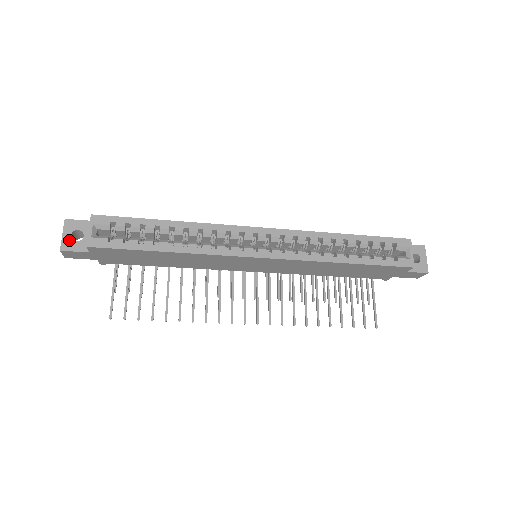
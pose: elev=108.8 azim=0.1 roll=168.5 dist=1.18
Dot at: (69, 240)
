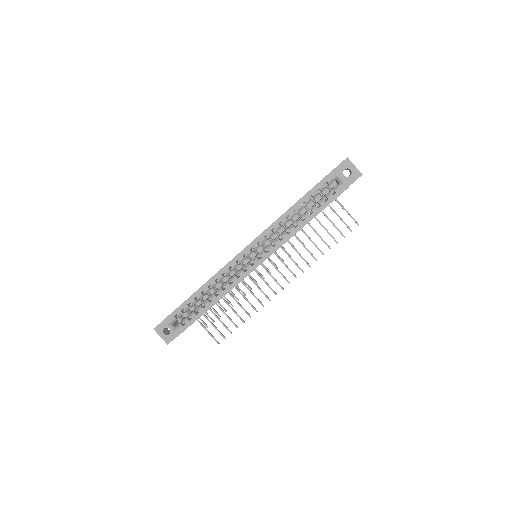
Dot at: (166, 337)
